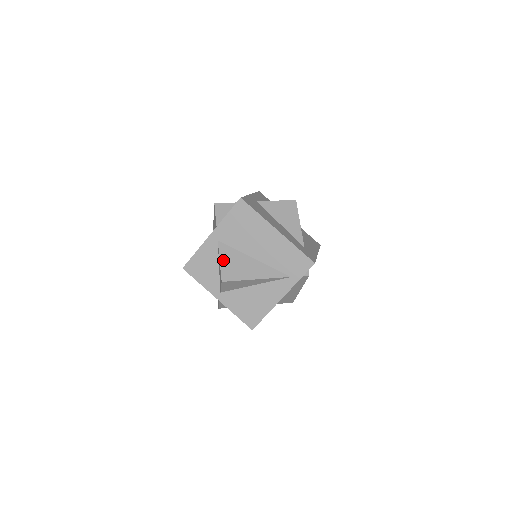
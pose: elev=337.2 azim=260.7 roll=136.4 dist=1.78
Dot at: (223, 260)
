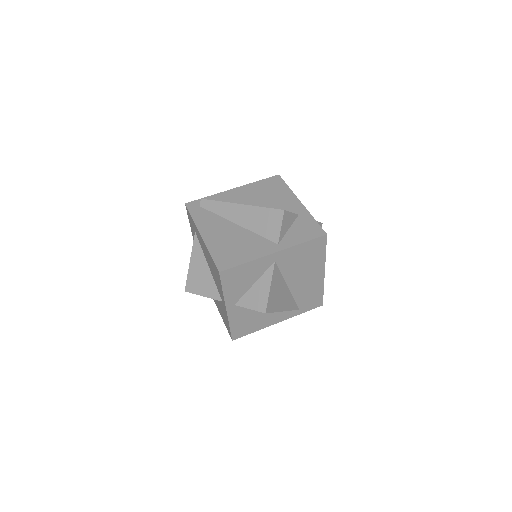
Dot at: (272, 287)
